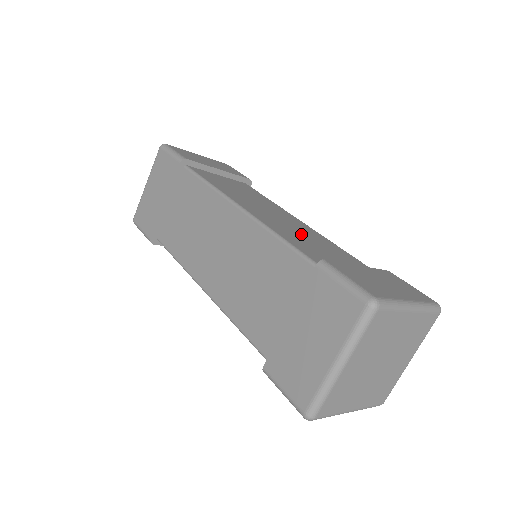
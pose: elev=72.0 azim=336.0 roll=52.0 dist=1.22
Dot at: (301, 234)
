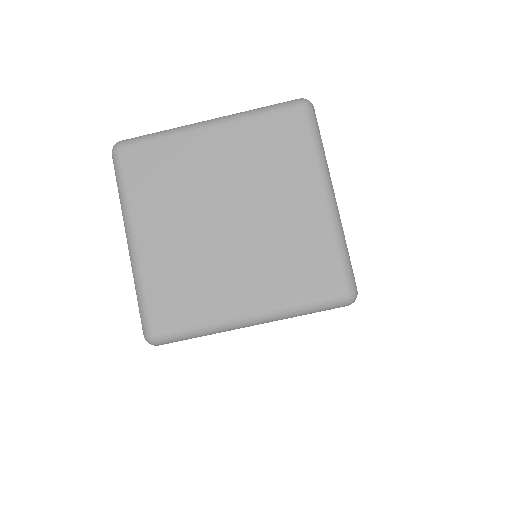
Dot at: occluded
